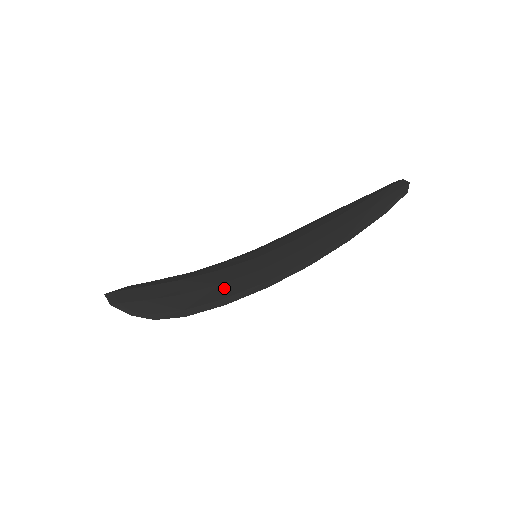
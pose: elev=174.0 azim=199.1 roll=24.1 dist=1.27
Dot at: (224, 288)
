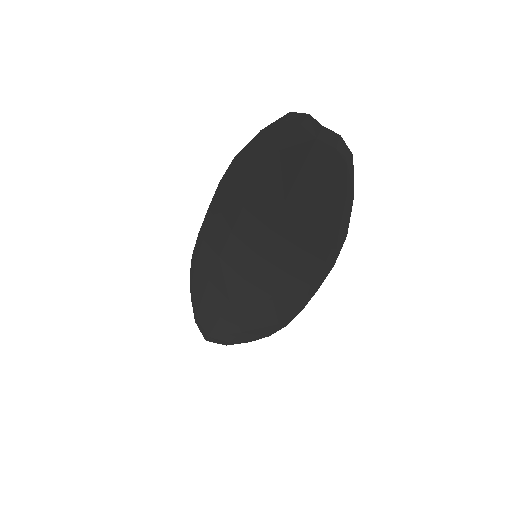
Dot at: (281, 299)
